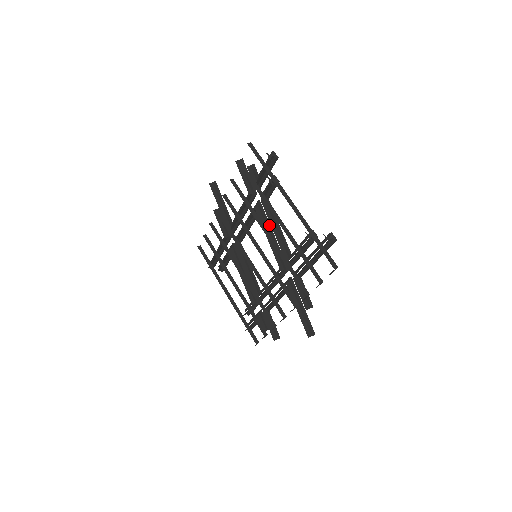
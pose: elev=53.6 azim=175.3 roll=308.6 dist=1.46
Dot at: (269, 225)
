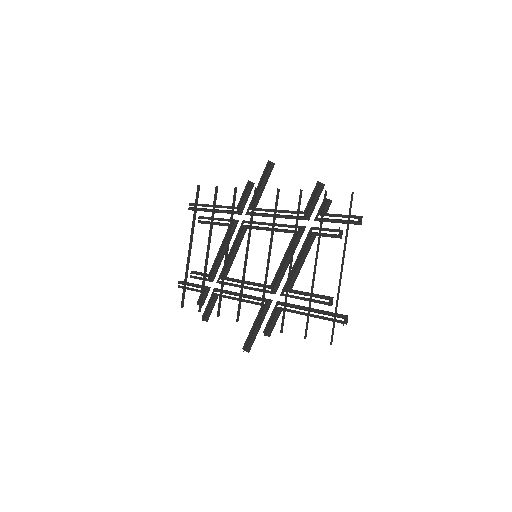
Dot at: occluded
